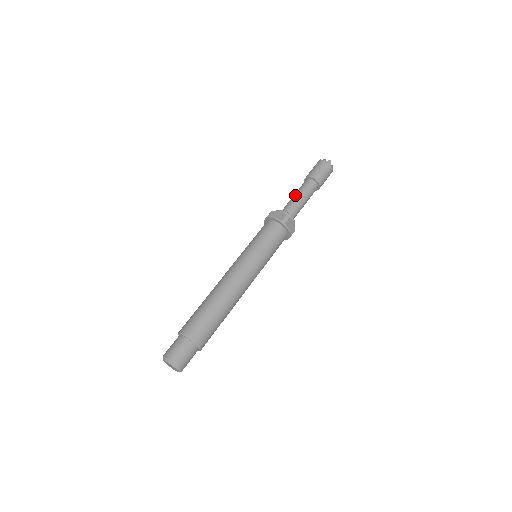
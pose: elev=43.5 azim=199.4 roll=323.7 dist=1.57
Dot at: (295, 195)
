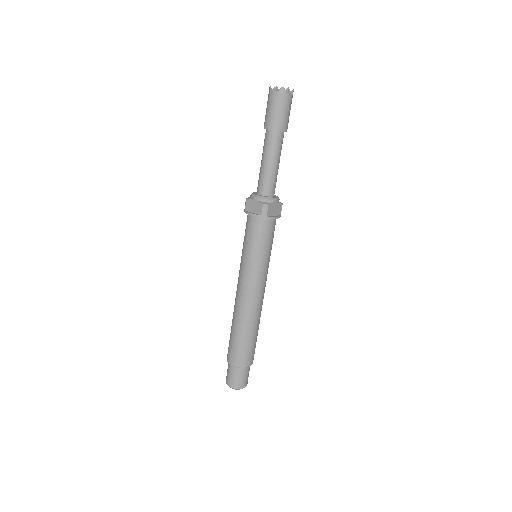
Dot at: (262, 164)
